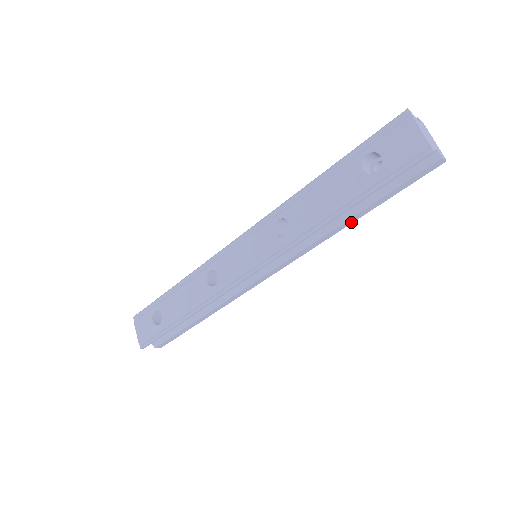
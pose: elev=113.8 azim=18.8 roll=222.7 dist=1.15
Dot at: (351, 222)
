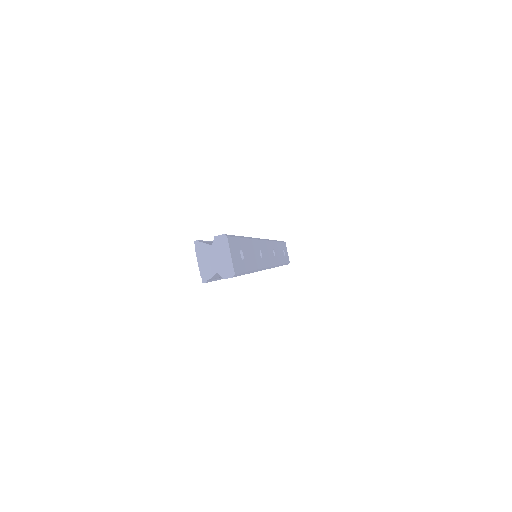
Dot at: (252, 272)
